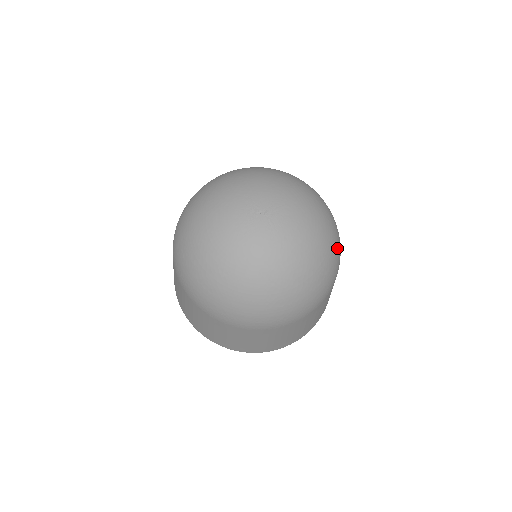
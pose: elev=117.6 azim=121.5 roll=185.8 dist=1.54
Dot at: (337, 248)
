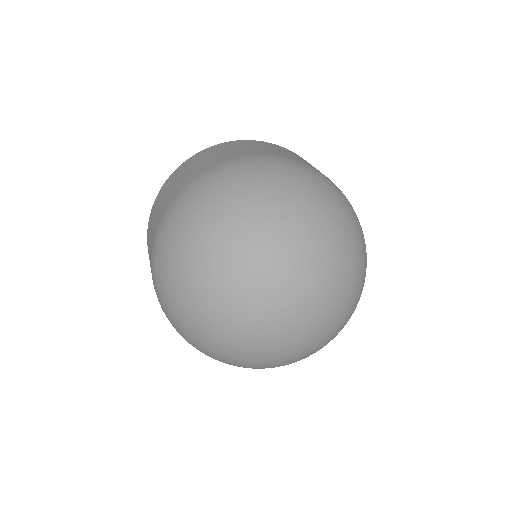
Dot at: (359, 228)
